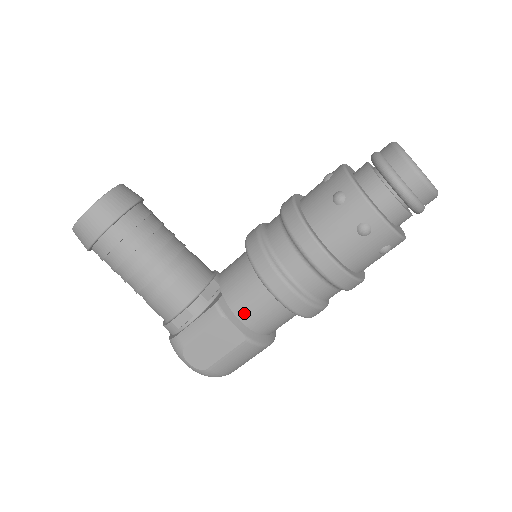
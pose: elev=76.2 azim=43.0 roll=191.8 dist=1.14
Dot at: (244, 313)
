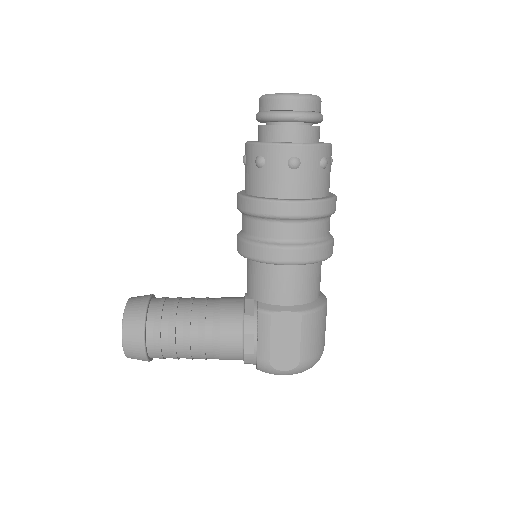
Dot at: (282, 298)
